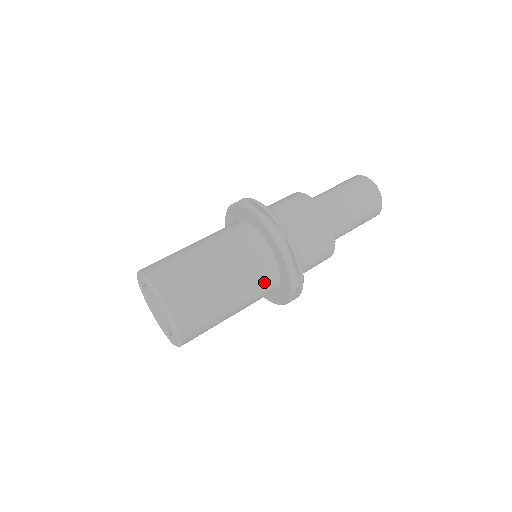
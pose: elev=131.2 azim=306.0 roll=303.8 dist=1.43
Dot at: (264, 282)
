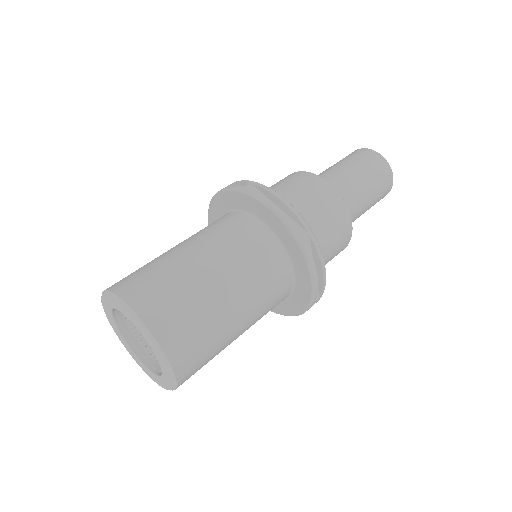
Dot at: (277, 297)
